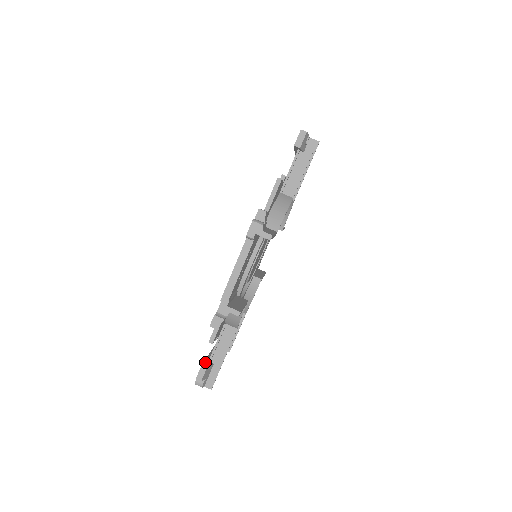
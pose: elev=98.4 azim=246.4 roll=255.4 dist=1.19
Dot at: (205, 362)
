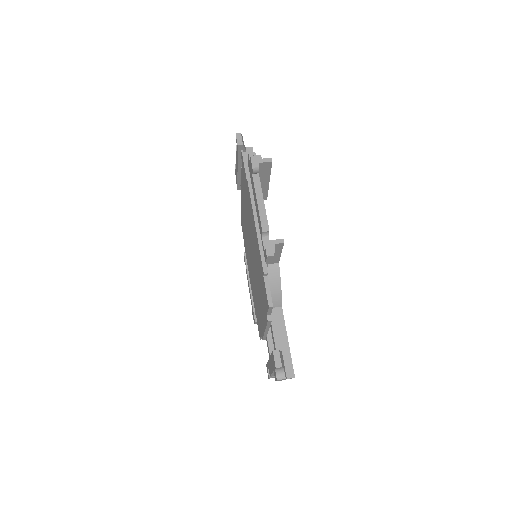
Dot at: occluded
